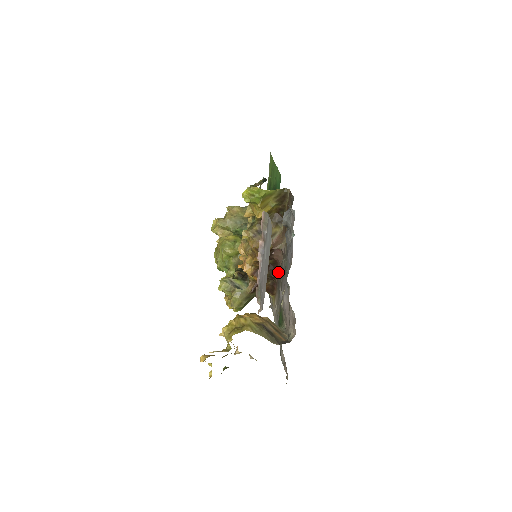
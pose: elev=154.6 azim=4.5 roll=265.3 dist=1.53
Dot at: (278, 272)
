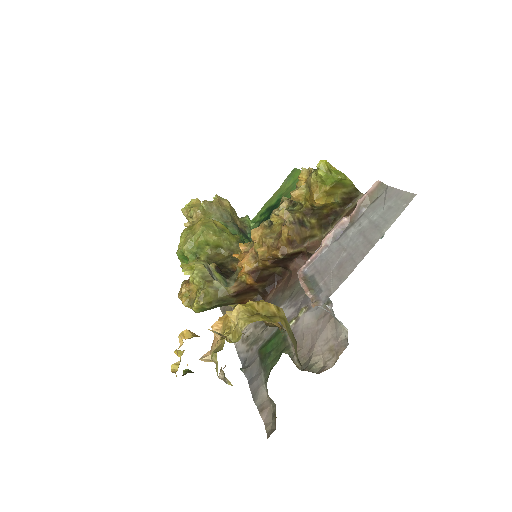
Dot at: (279, 288)
